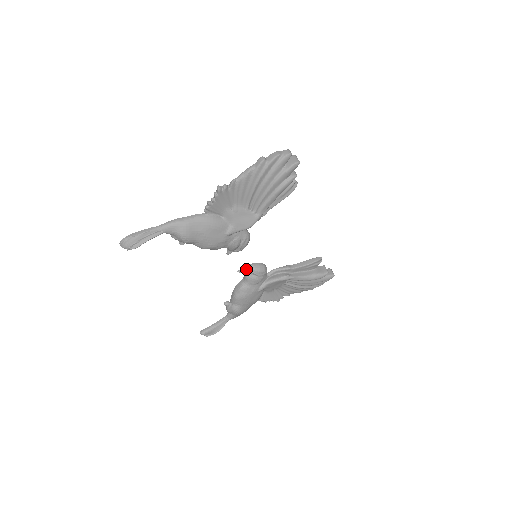
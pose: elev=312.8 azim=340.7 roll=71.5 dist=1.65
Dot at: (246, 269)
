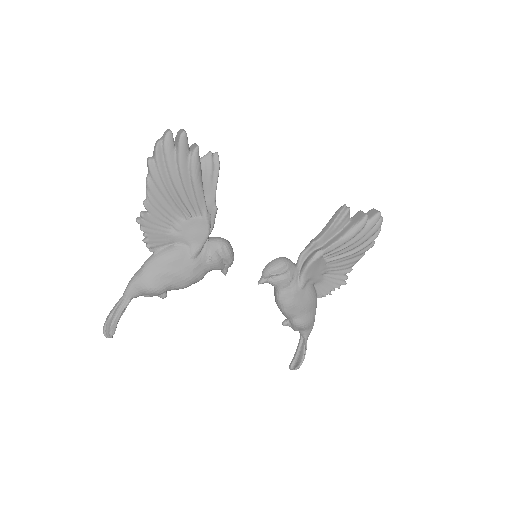
Dot at: (263, 276)
